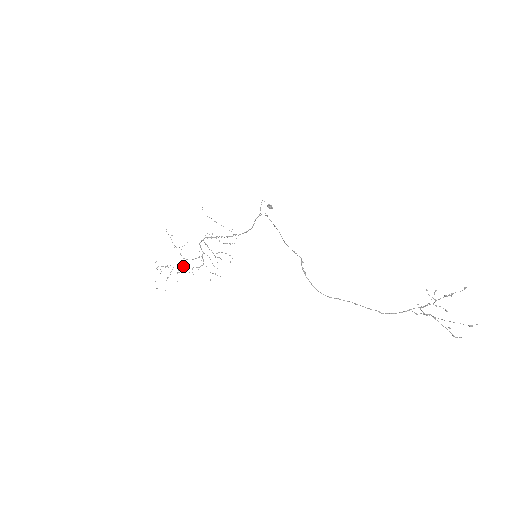
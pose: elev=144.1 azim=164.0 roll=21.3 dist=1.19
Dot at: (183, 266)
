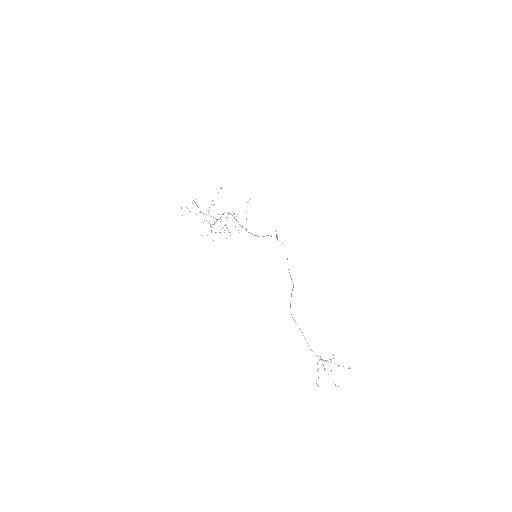
Dot at: occluded
